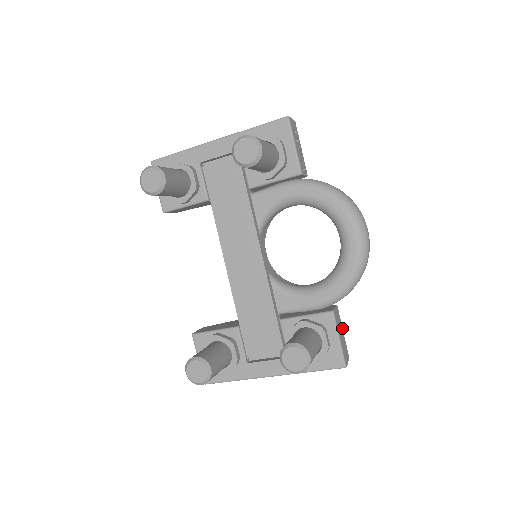
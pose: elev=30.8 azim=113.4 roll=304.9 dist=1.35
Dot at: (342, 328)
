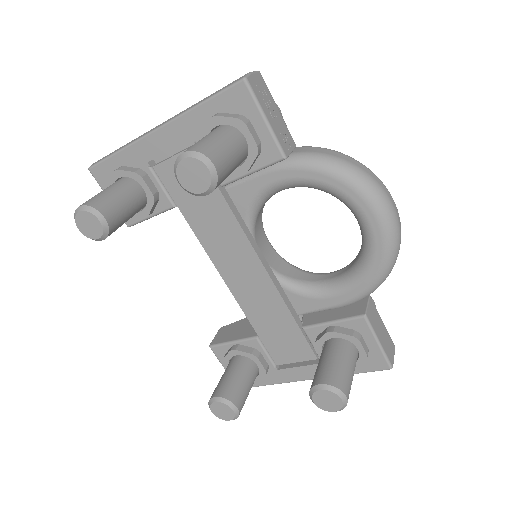
Dot at: (380, 319)
